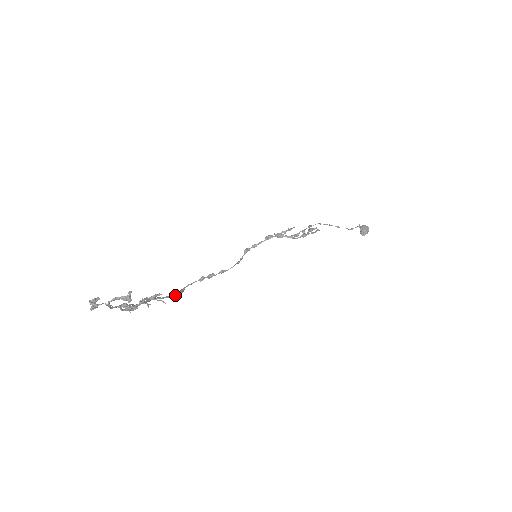
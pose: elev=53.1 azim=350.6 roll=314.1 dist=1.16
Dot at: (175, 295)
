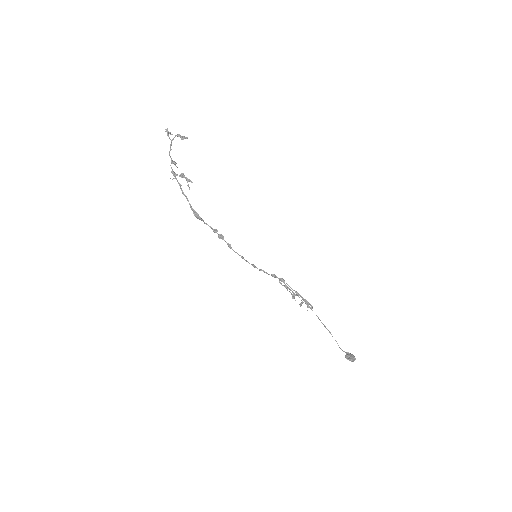
Dot at: (195, 211)
